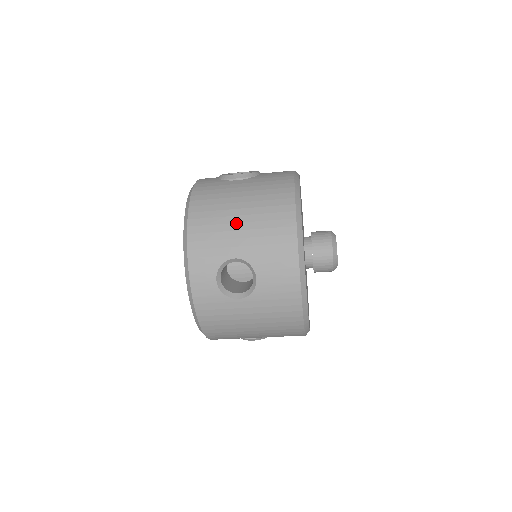
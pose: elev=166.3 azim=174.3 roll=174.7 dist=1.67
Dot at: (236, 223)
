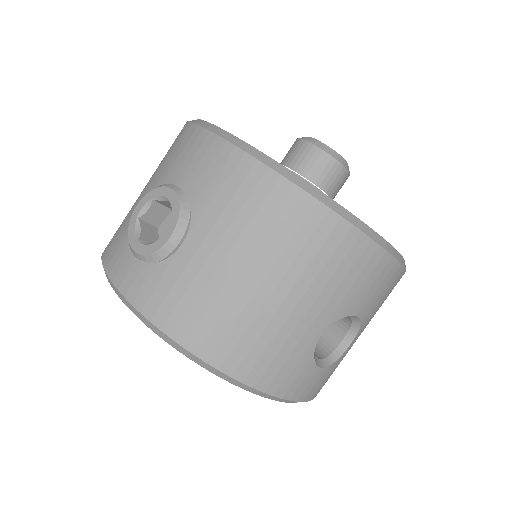
Dot at: (281, 306)
